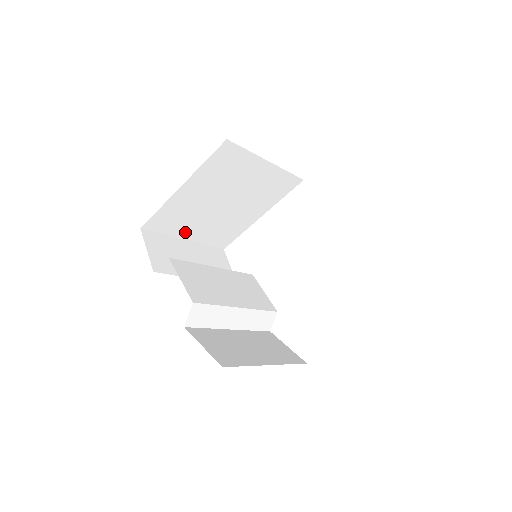
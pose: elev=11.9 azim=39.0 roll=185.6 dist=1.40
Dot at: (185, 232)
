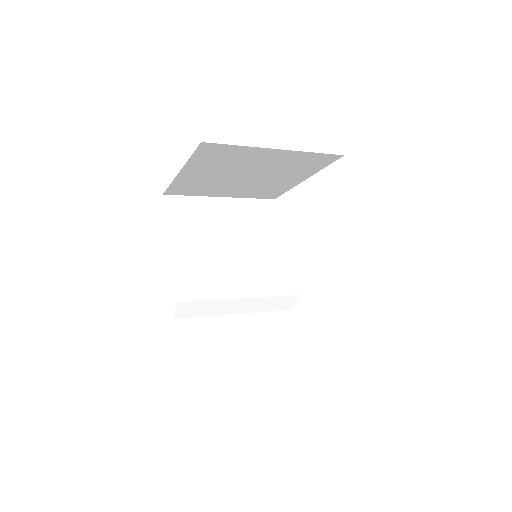
Dot at: (216, 193)
